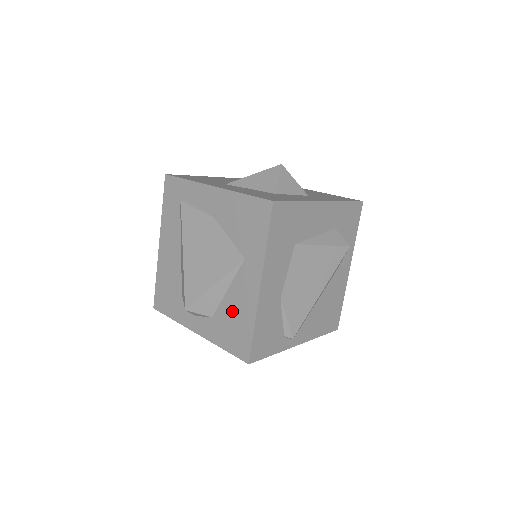
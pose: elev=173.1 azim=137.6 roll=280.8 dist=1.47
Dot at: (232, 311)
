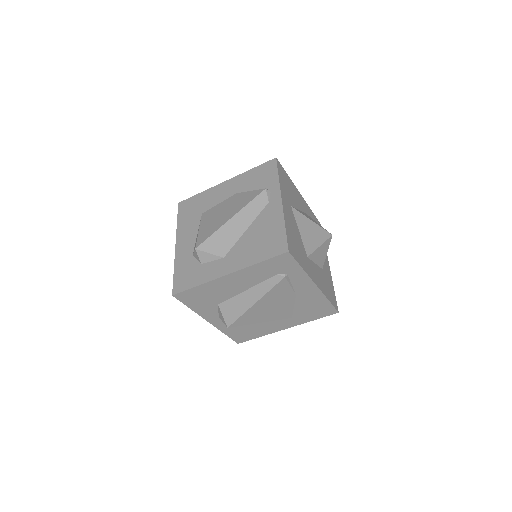
Dot at: (254, 327)
